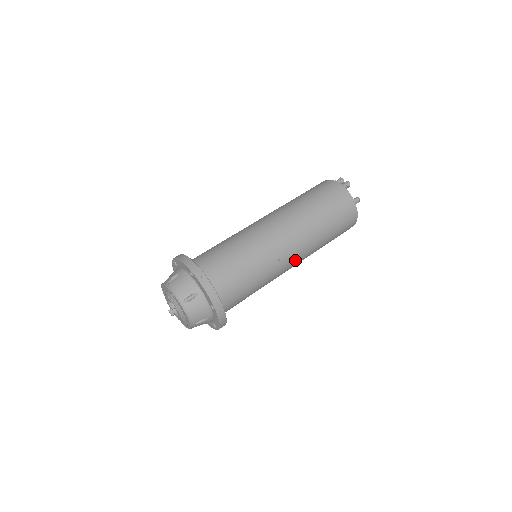
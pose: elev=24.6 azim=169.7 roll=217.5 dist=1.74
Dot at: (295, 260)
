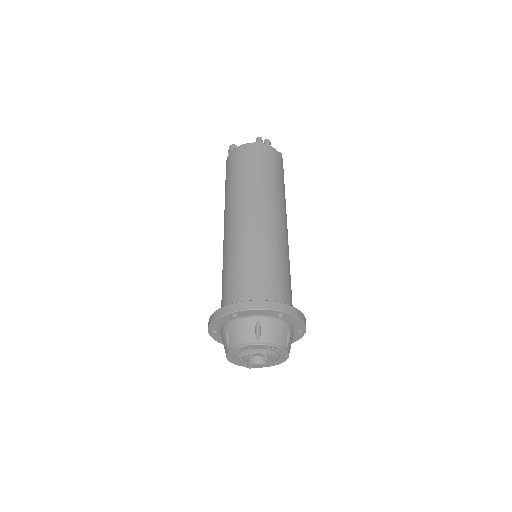
Dot at: occluded
